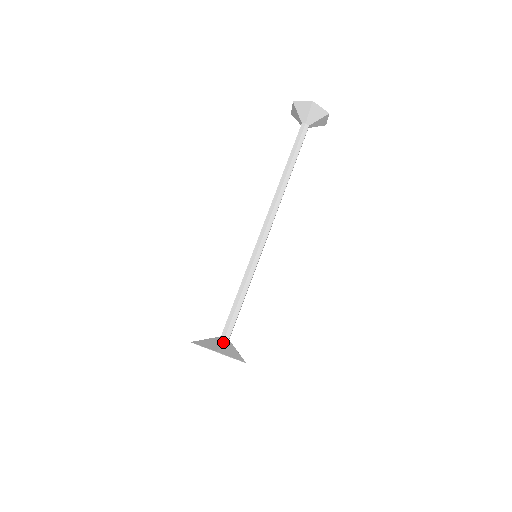
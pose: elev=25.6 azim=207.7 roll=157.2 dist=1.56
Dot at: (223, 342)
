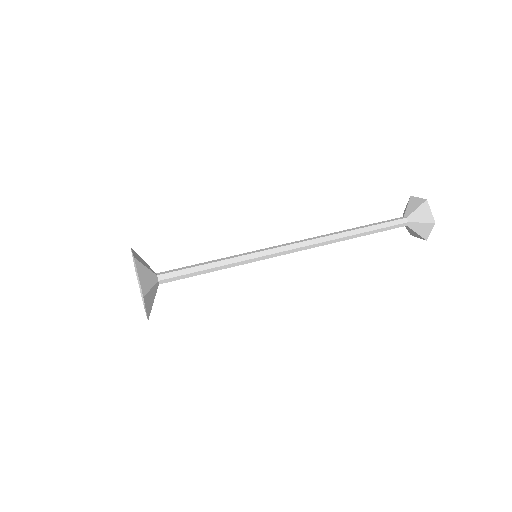
Dot at: (150, 271)
